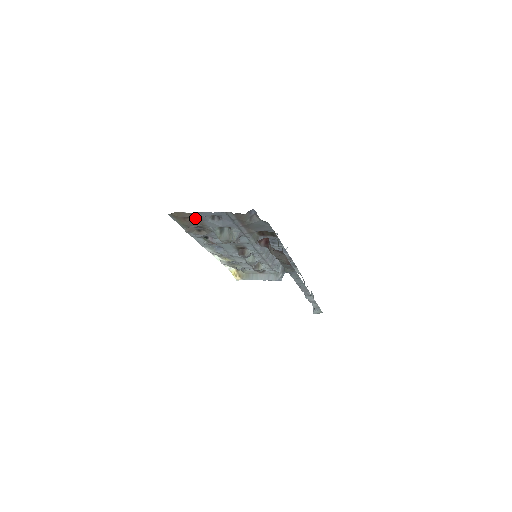
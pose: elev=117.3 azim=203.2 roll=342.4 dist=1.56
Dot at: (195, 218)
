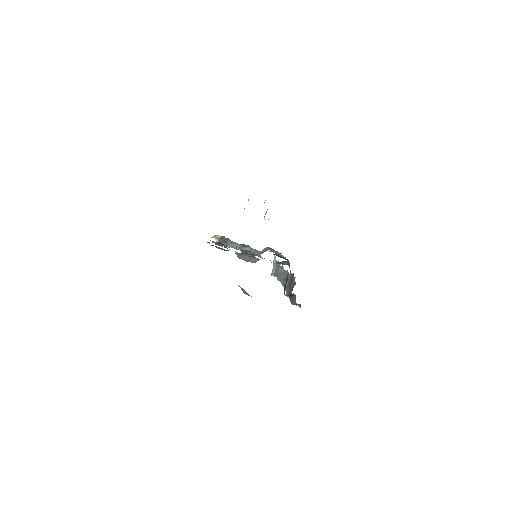
Dot at: occluded
